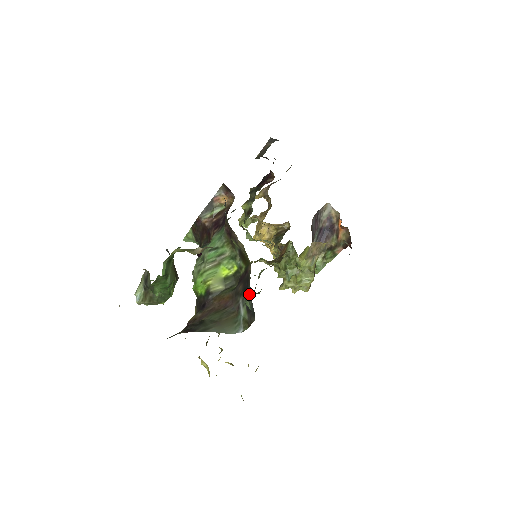
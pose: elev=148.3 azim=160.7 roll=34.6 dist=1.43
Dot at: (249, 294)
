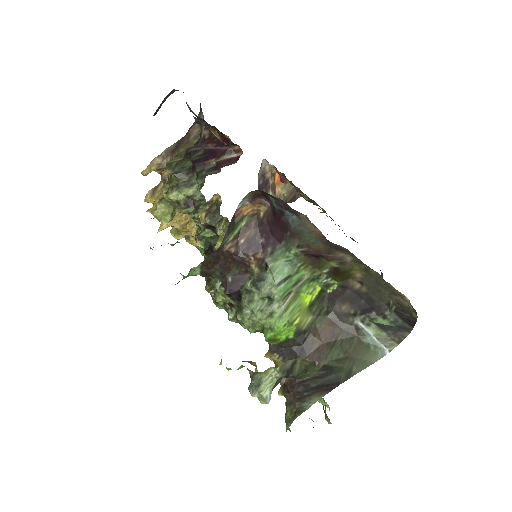
Dot at: (383, 311)
